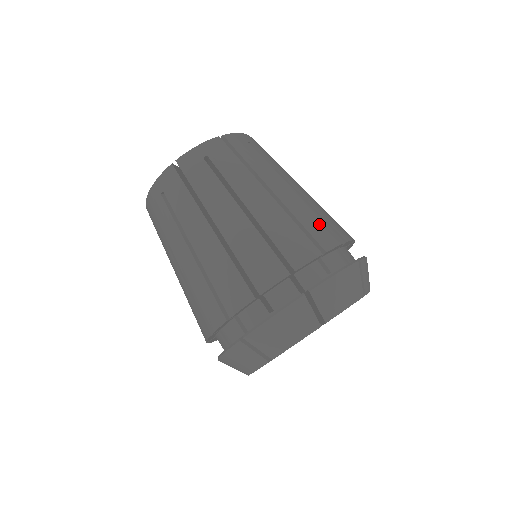
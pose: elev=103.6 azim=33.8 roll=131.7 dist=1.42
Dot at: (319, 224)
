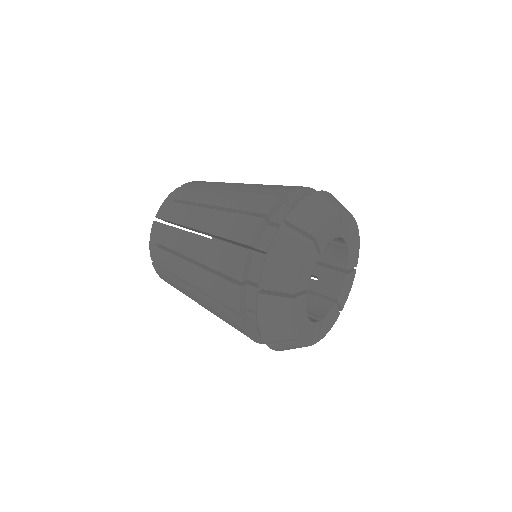
Dot at: occluded
